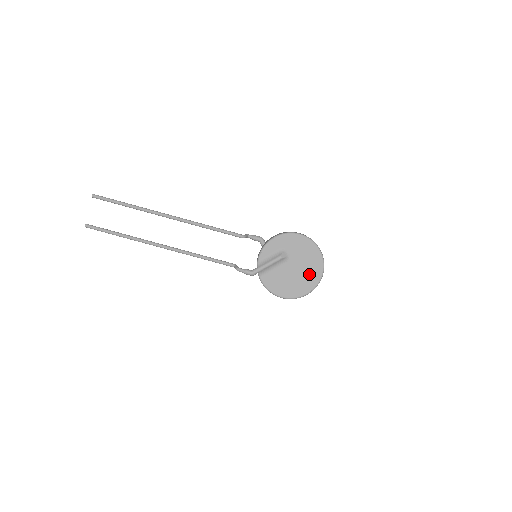
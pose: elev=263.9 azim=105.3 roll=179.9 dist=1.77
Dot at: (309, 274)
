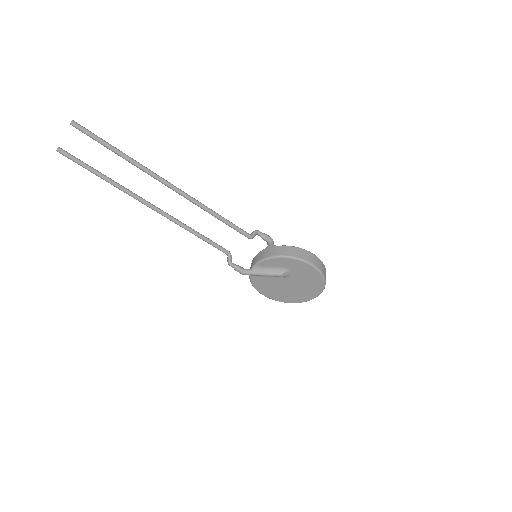
Dot at: (301, 293)
